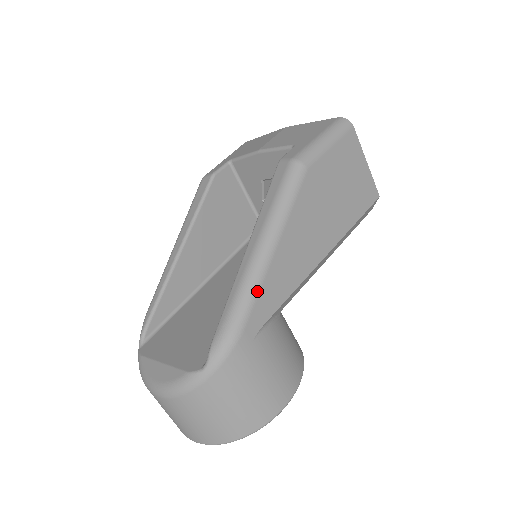
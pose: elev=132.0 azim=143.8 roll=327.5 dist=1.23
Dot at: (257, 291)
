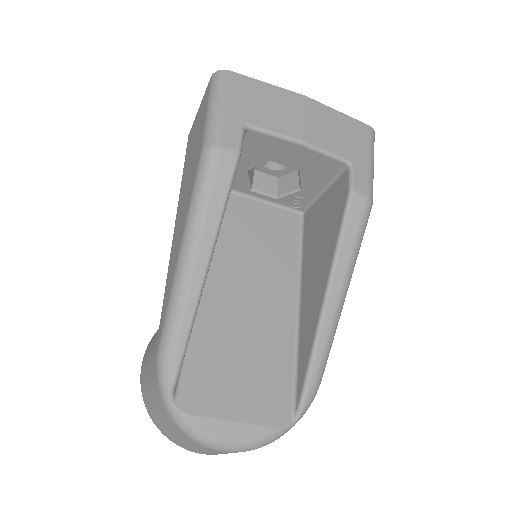
Dot at: occluded
